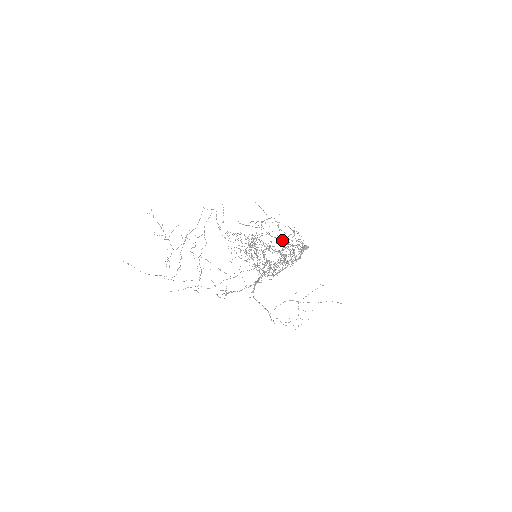
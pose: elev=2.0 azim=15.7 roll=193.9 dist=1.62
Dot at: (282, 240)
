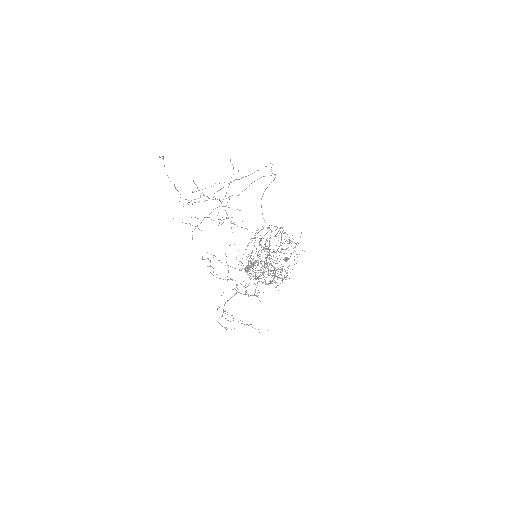
Dot at: (281, 238)
